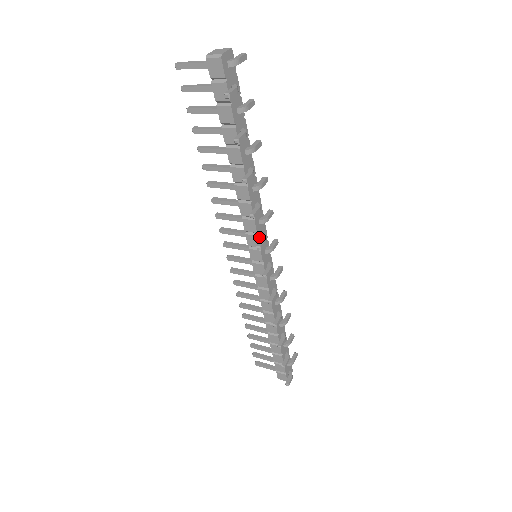
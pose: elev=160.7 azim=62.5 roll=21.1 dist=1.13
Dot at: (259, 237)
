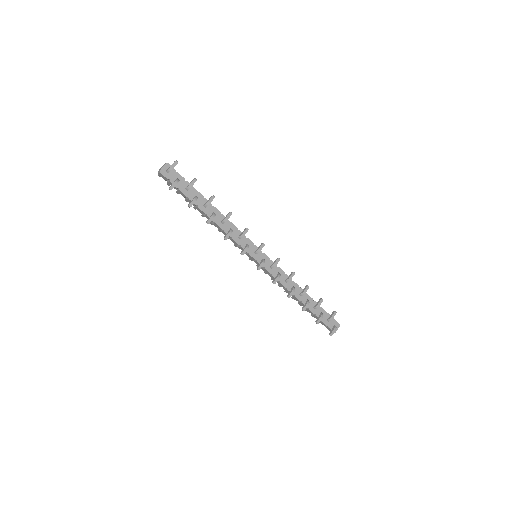
Dot at: (243, 247)
